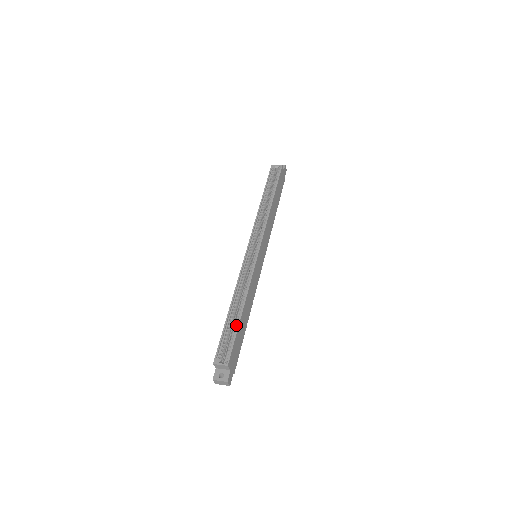
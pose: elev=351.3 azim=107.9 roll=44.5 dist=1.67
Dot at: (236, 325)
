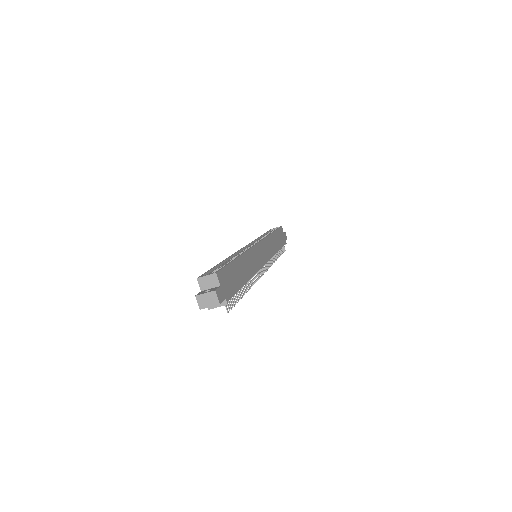
Dot at: occluded
